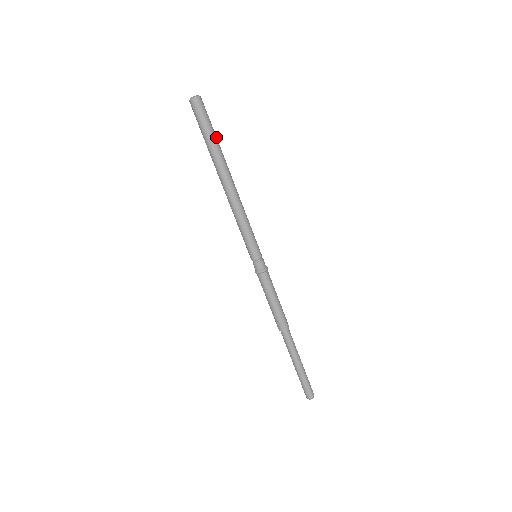
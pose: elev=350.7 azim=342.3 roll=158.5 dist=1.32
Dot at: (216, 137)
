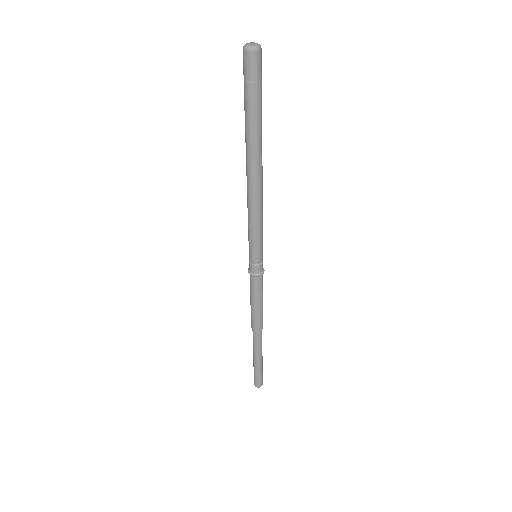
Dot at: (259, 112)
